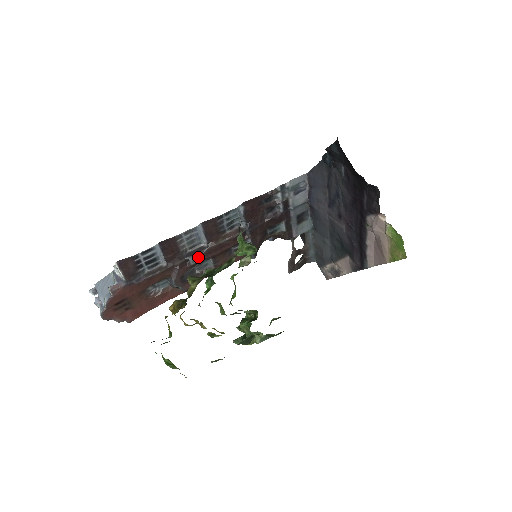
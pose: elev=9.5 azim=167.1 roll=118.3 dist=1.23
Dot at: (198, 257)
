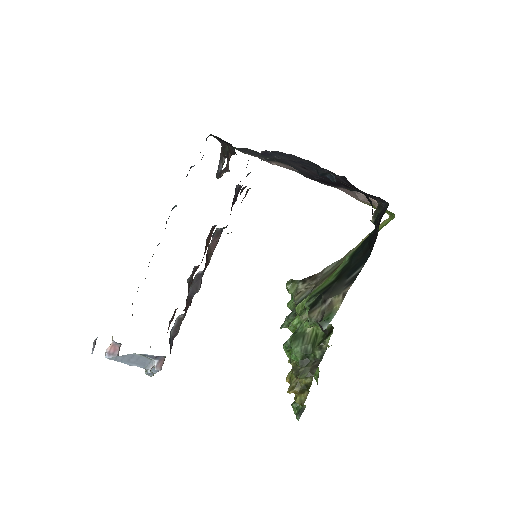
Dot at: occluded
